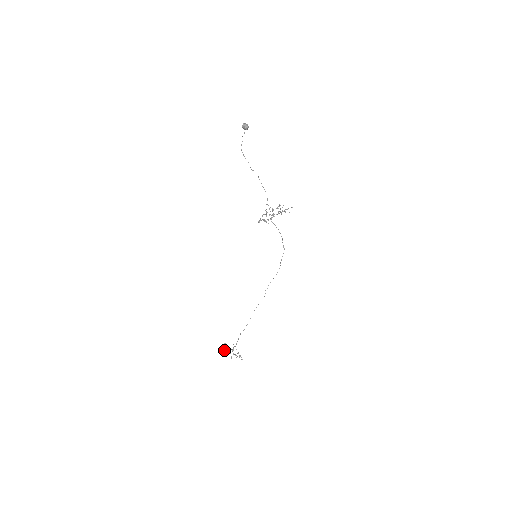
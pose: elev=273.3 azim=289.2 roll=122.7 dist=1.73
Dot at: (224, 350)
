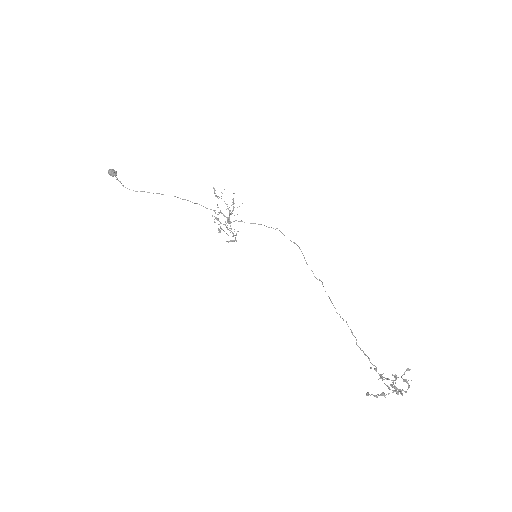
Dot at: occluded
